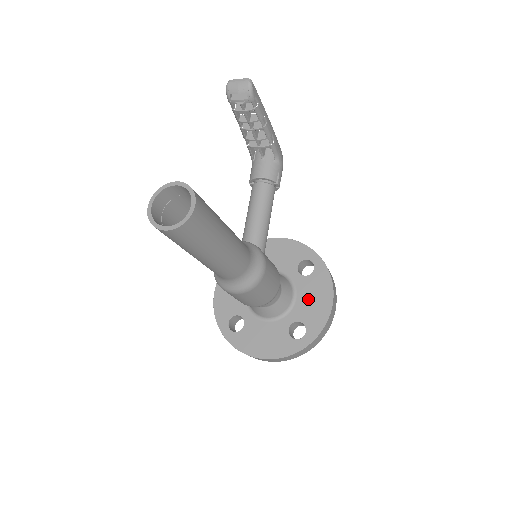
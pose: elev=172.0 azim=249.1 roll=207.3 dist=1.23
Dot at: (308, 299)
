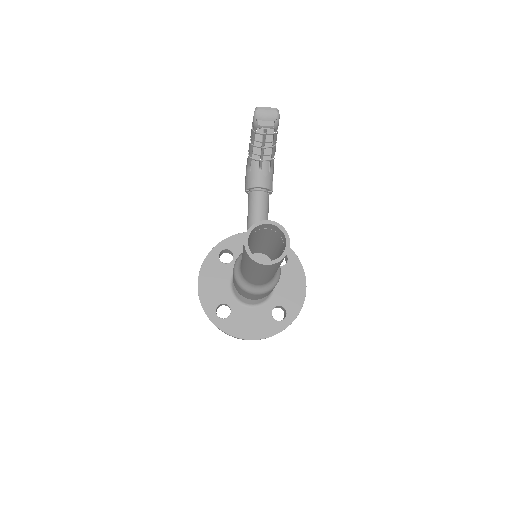
Dot at: (285, 286)
